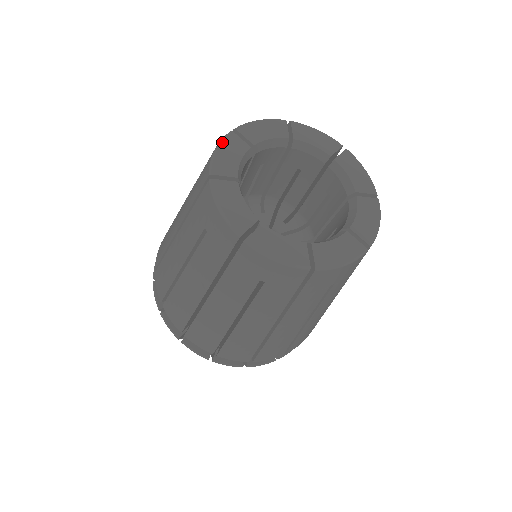
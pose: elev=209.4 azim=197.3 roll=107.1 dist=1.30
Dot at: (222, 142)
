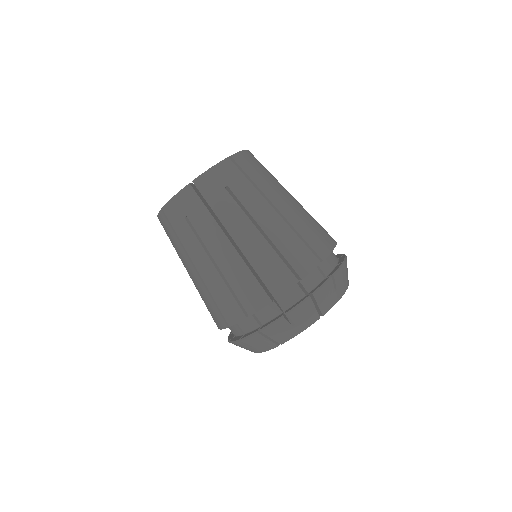
Dot at: occluded
